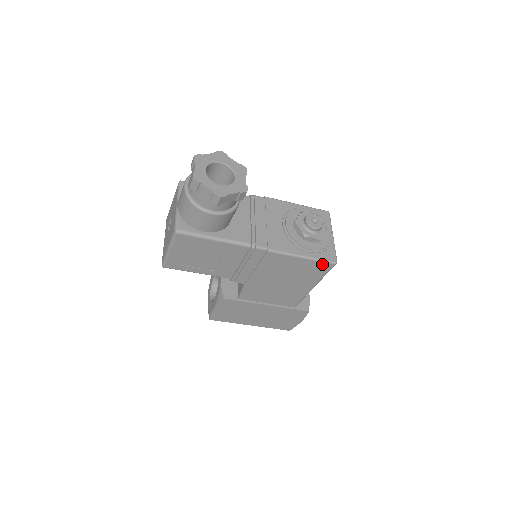
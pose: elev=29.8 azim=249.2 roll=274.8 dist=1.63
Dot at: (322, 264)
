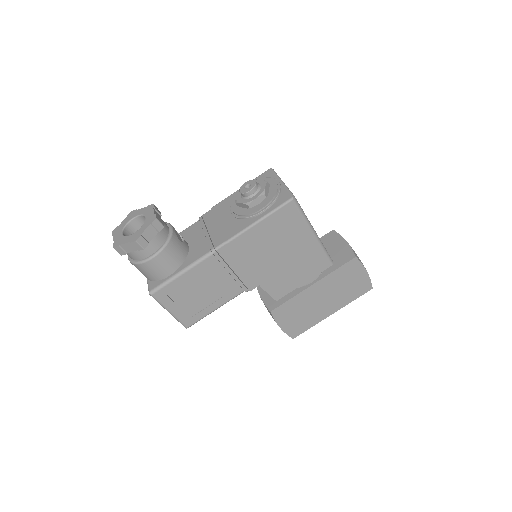
Dot at: (283, 210)
